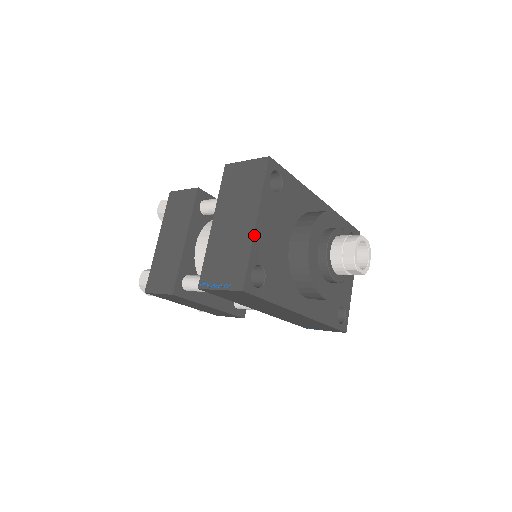
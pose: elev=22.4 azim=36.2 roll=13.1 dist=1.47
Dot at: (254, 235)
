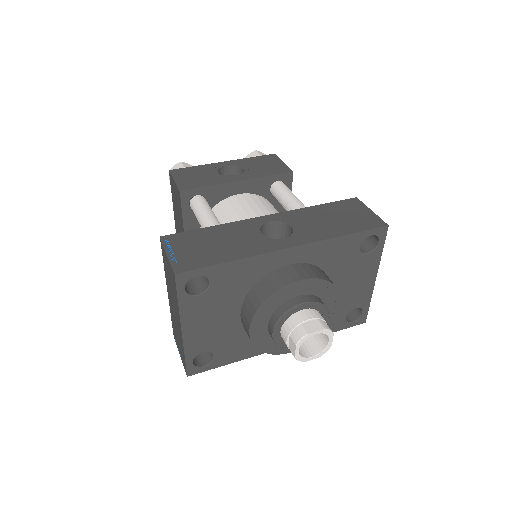
Dot at: (183, 340)
